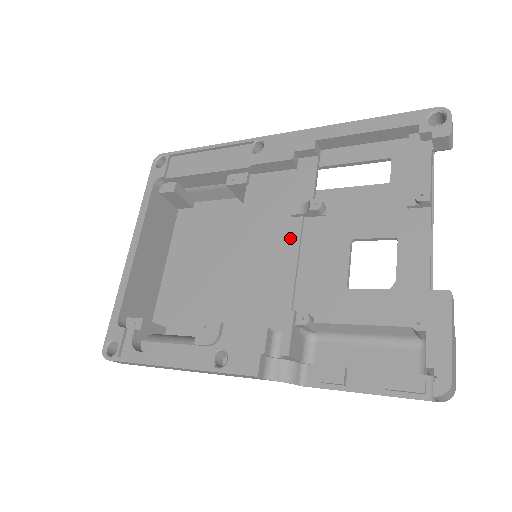
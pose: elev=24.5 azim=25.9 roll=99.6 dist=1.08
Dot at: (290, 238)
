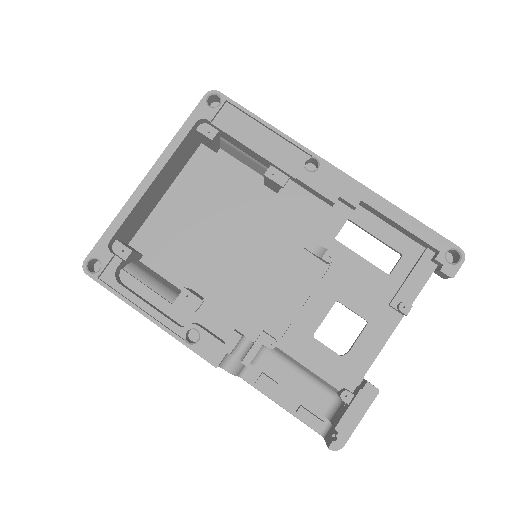
Dot at: (293, 266)
